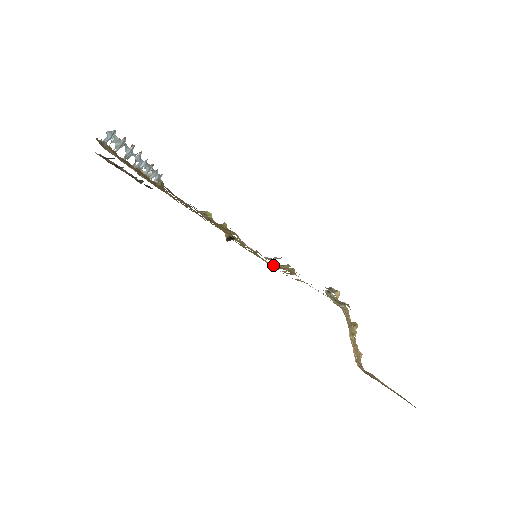
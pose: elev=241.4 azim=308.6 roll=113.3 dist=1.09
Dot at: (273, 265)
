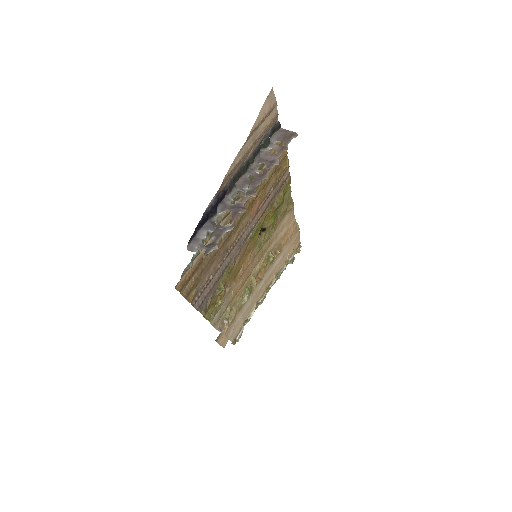
Dot at: (251, 276)
